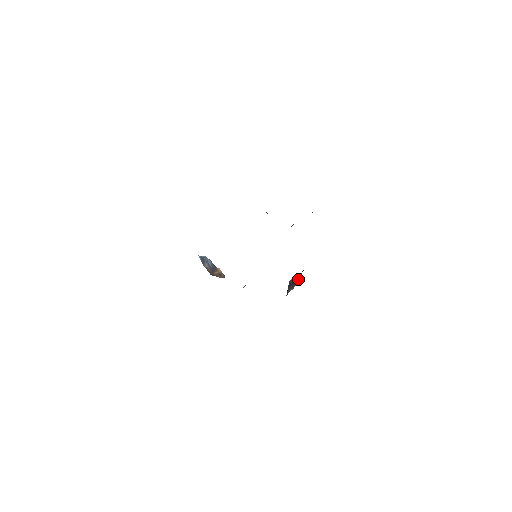
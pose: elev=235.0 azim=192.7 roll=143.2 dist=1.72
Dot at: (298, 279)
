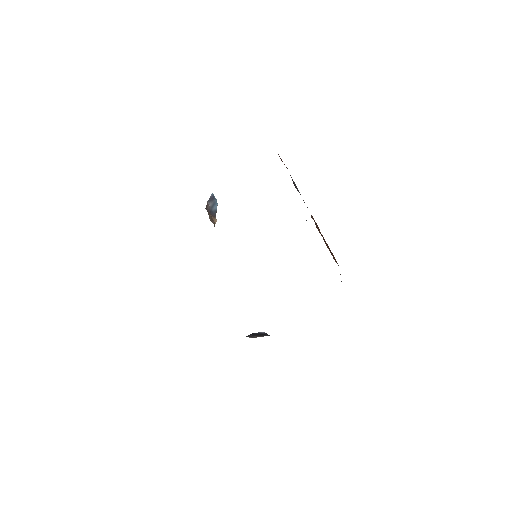
Dot at: (266, 335)
